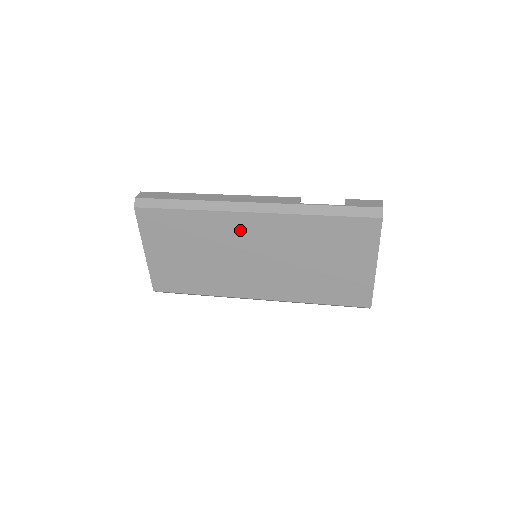
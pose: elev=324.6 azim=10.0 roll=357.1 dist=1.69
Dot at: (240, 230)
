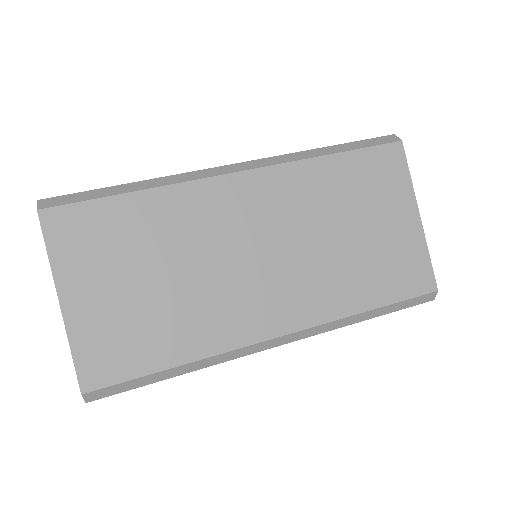
Dot at: (225, 207)
